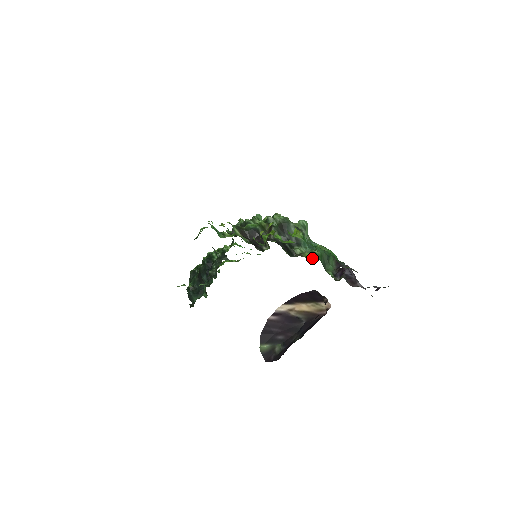
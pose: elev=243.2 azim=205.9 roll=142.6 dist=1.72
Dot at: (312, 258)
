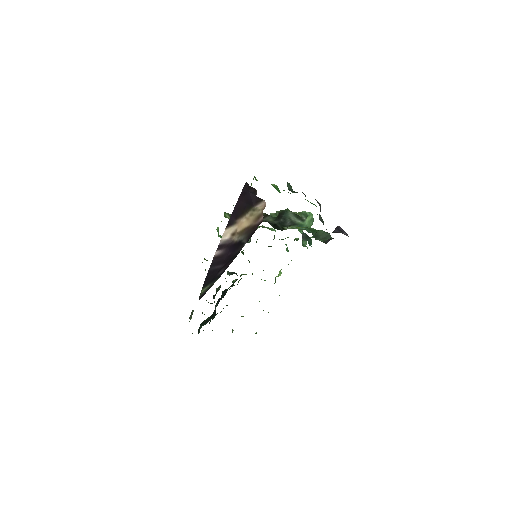
Dot at: occluded
